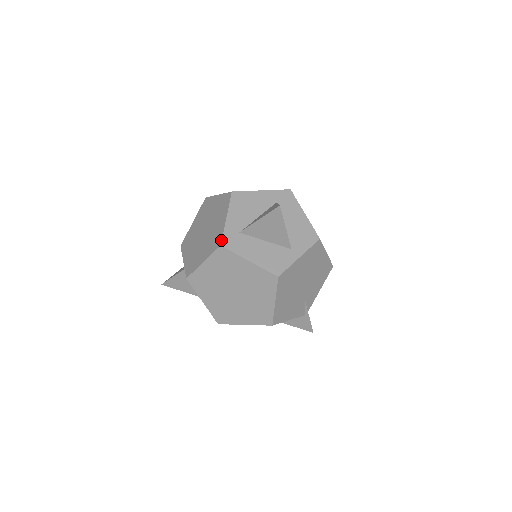
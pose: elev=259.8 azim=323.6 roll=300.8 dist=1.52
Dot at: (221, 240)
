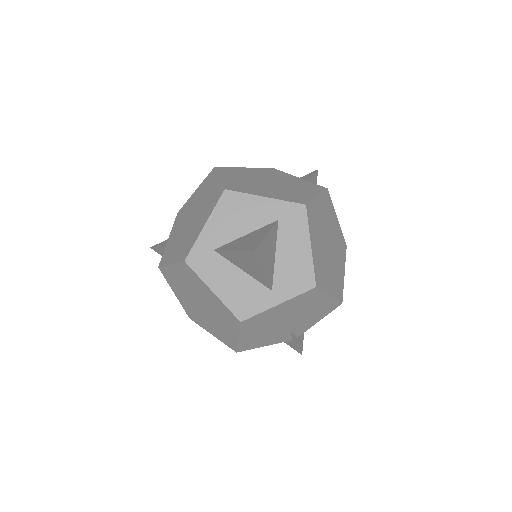
Dot at: (187, 254)
